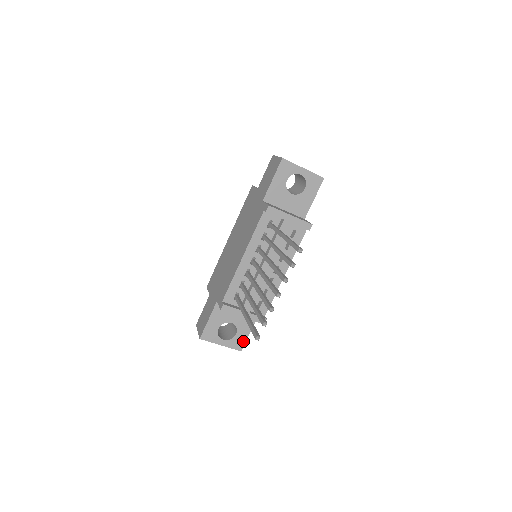
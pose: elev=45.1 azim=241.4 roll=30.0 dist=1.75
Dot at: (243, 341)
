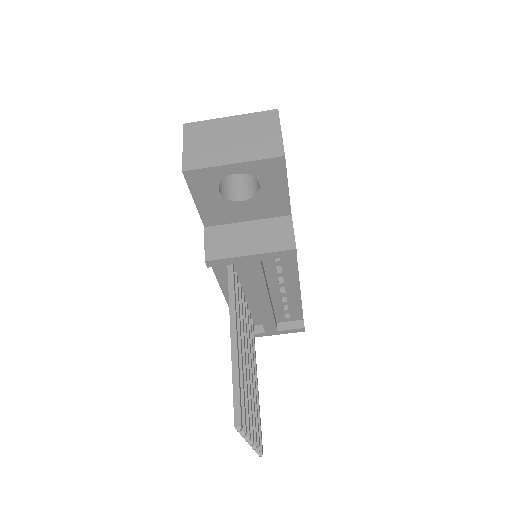
Dot at: occluded
